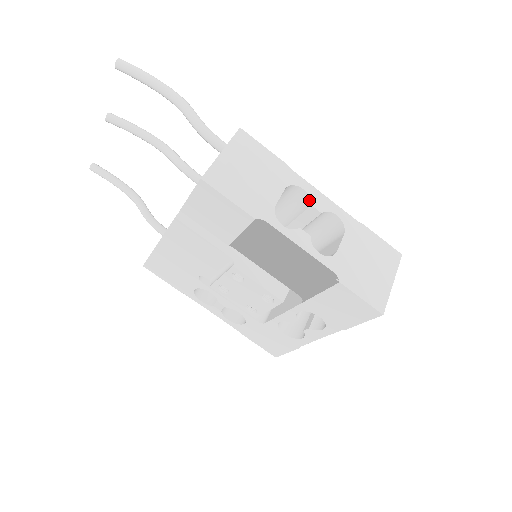
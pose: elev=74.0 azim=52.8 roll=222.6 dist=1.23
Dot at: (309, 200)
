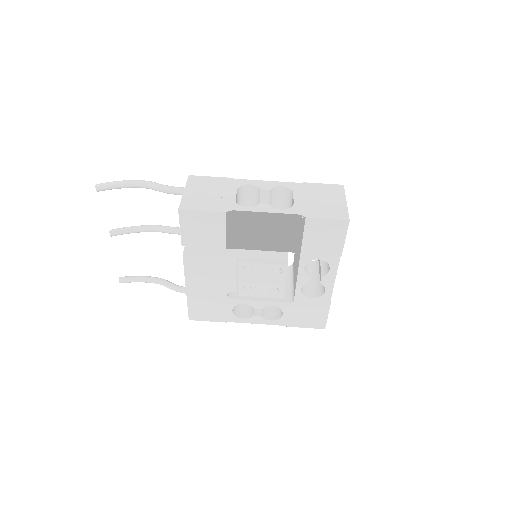
Dot at: (258, 188)
